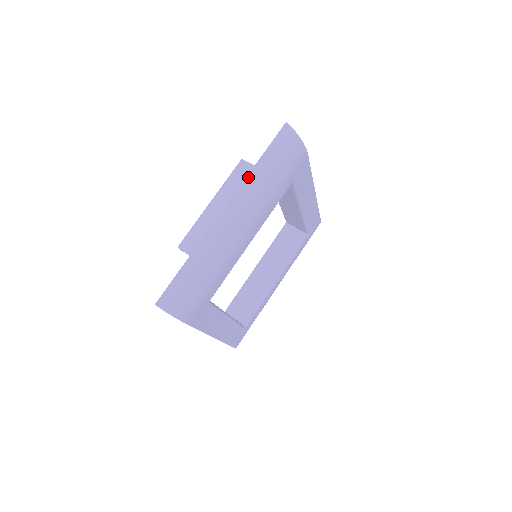
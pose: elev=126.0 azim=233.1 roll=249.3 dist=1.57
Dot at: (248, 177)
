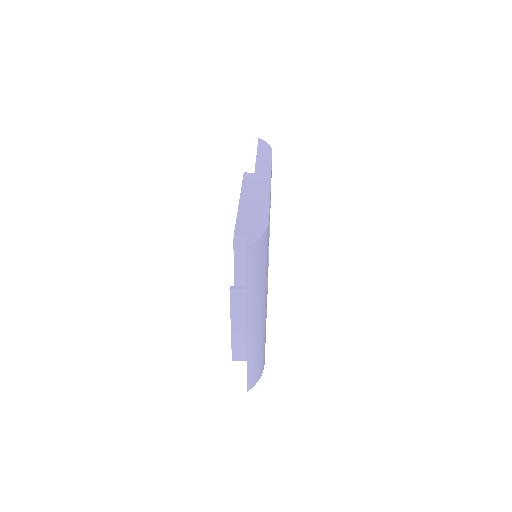
Dot at: (247, 300)
